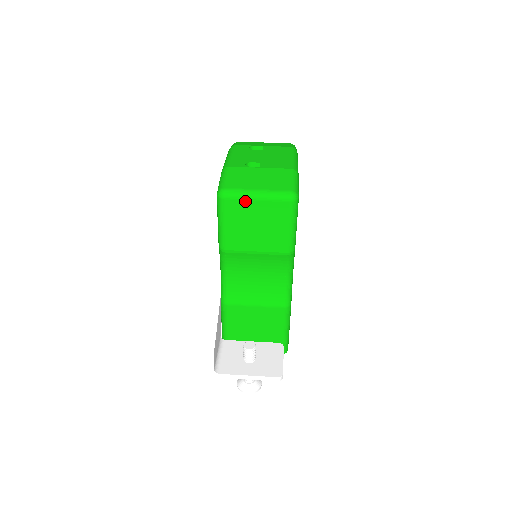
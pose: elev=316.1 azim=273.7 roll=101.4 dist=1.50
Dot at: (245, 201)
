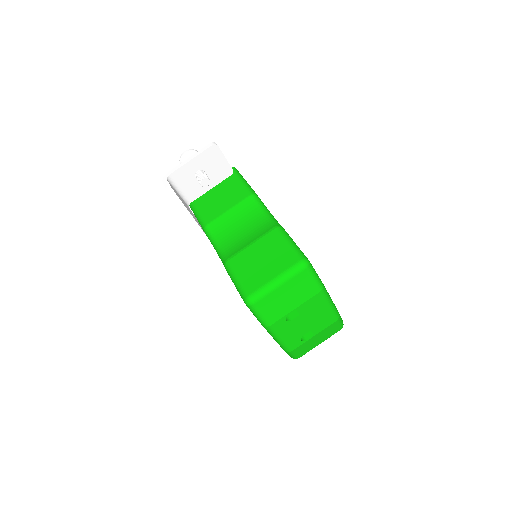
Dot at: occluded
